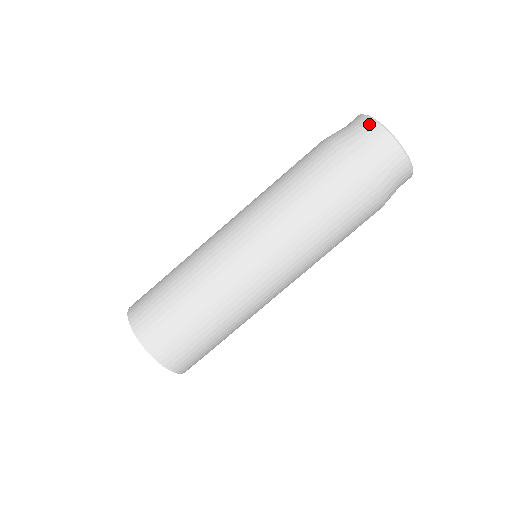
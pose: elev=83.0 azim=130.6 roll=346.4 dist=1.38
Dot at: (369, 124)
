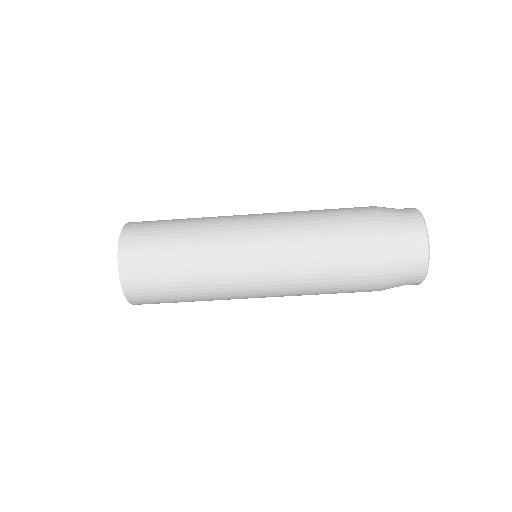
Dot at: (418, 222)
